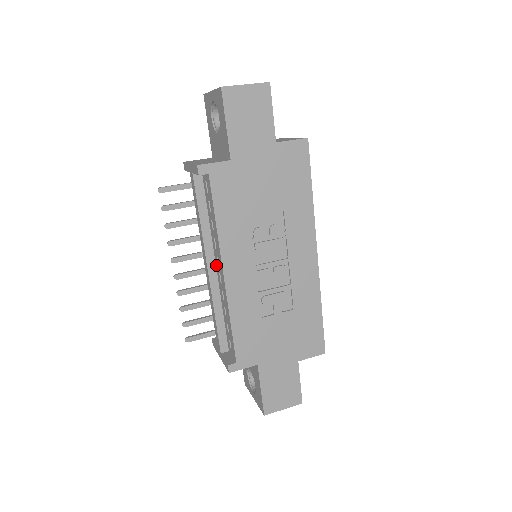
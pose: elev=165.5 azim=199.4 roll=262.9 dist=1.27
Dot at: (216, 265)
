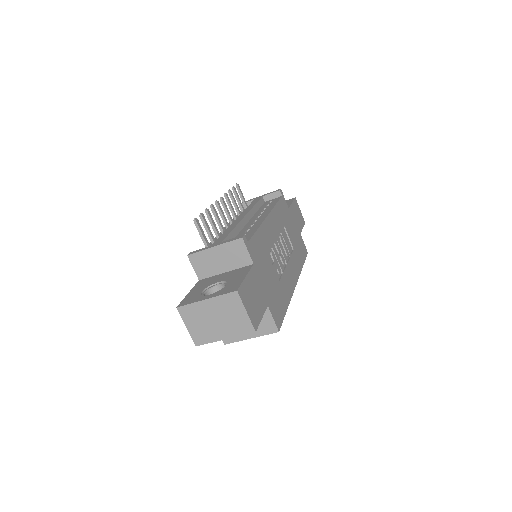
Dot at: (250, 221)
